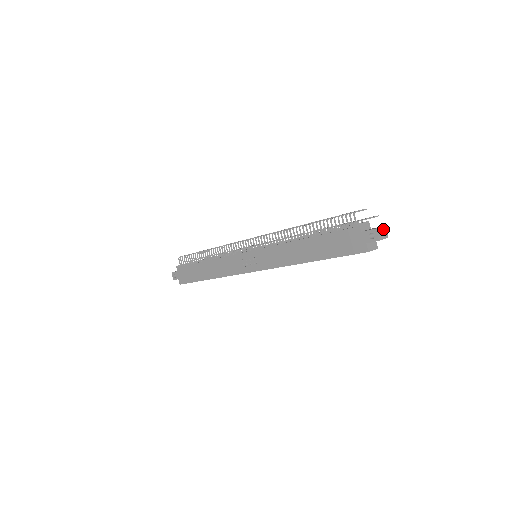
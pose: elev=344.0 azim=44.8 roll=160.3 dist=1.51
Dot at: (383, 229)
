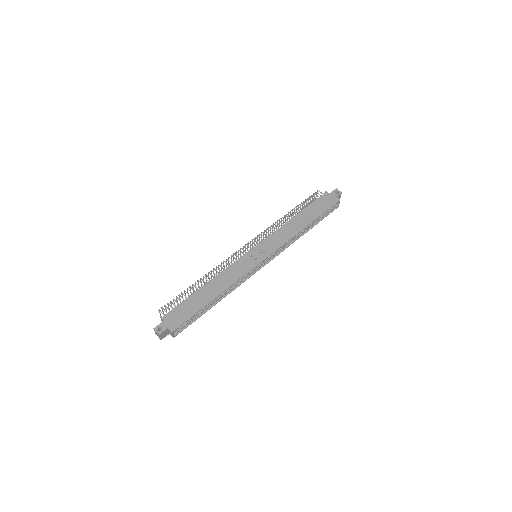
Dot at: occluded
